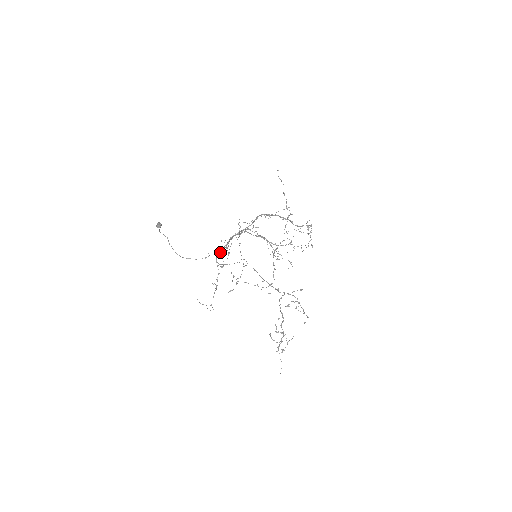
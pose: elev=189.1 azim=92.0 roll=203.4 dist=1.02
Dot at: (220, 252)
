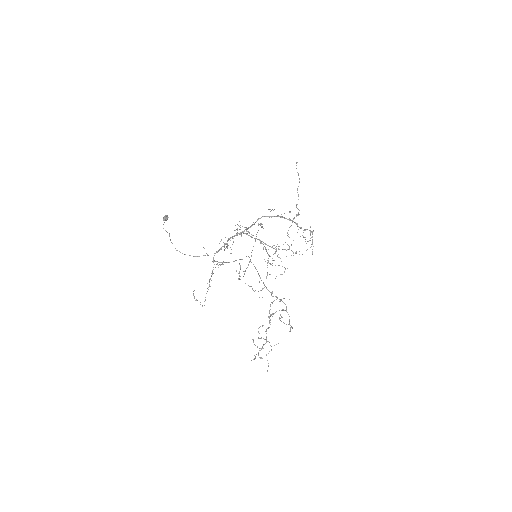
Dot at: occluded
